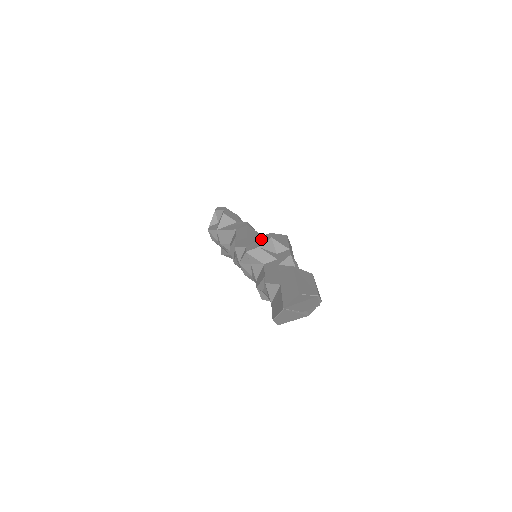
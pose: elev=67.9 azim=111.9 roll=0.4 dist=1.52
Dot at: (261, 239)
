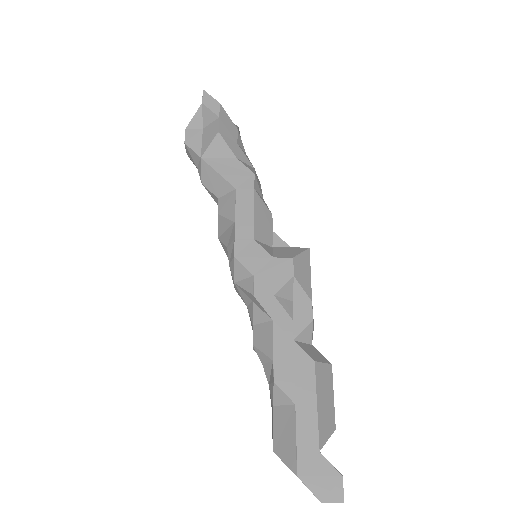
Dot at: (278, 270)
